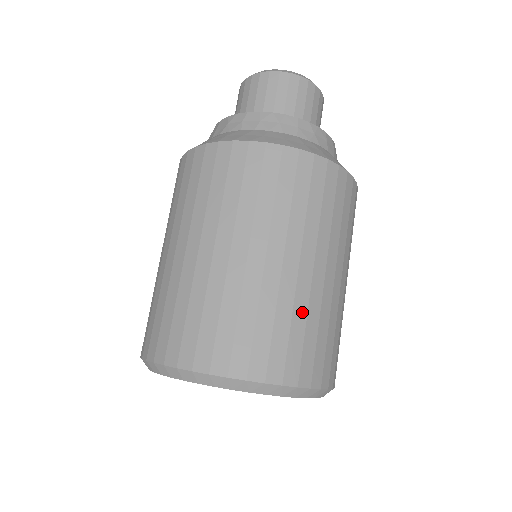
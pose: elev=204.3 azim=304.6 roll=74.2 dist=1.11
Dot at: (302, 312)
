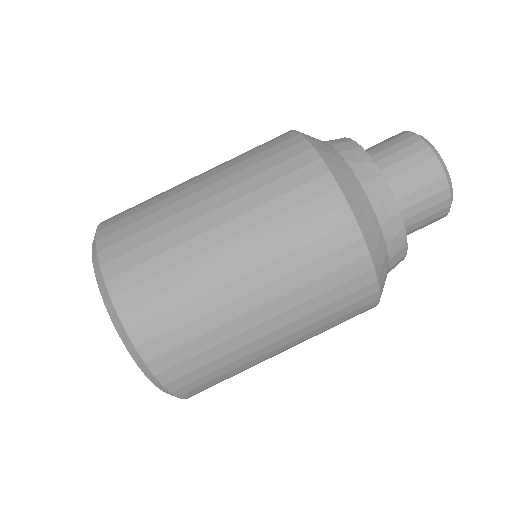
Dot at: (244, 370)
